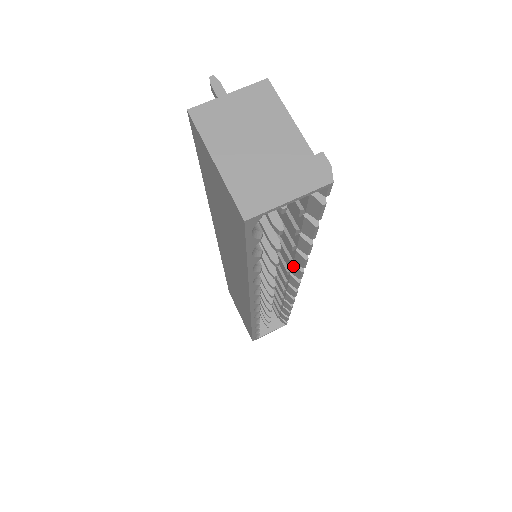
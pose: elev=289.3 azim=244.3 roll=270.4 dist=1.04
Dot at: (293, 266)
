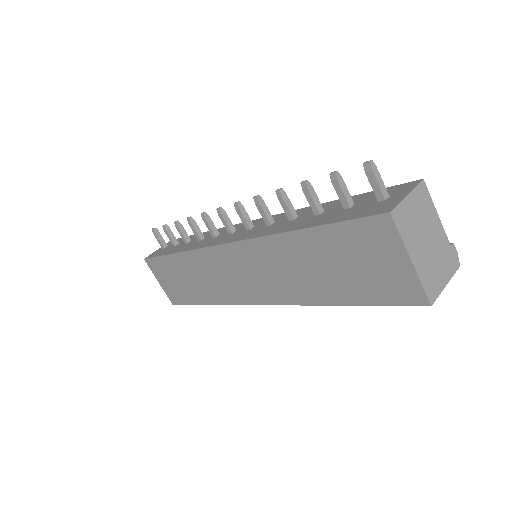
Dot at: occluded
